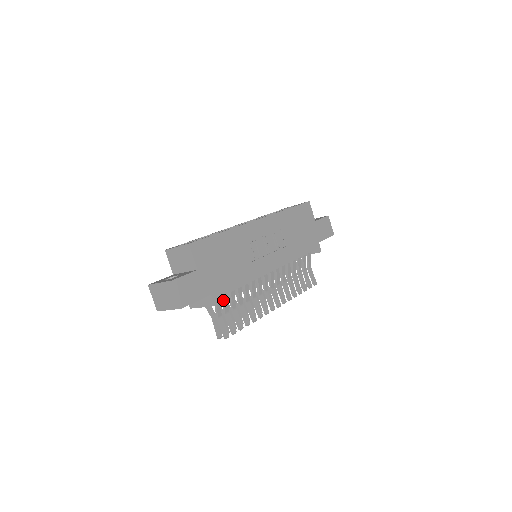
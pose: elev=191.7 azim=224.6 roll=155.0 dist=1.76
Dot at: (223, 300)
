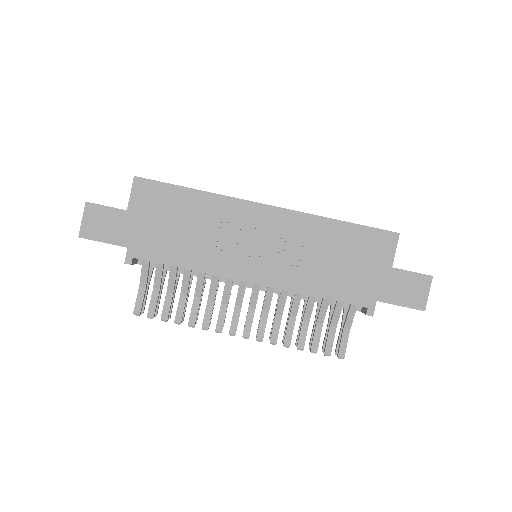
Dot at: (156, 270)
